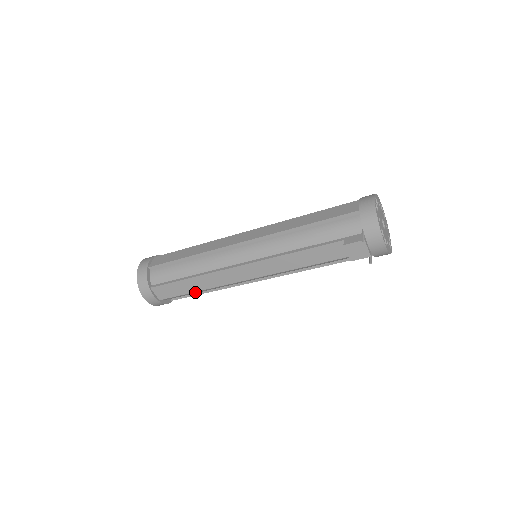
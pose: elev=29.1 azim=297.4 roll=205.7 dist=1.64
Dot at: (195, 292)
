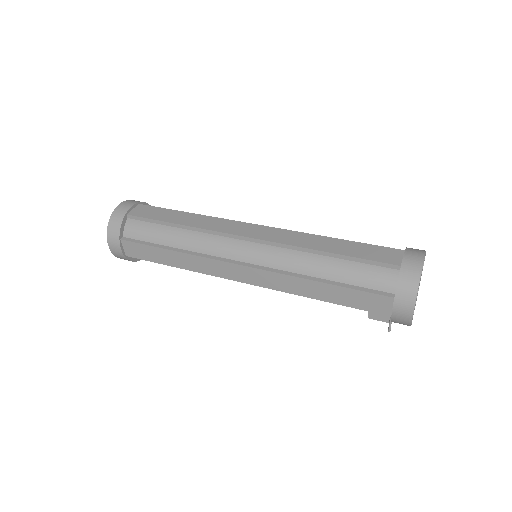
Dot at: occluded
